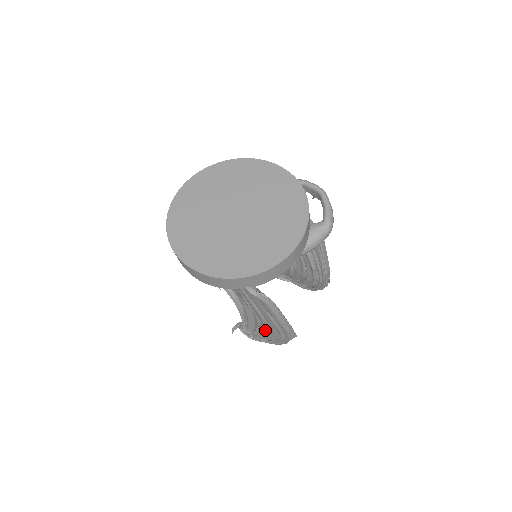
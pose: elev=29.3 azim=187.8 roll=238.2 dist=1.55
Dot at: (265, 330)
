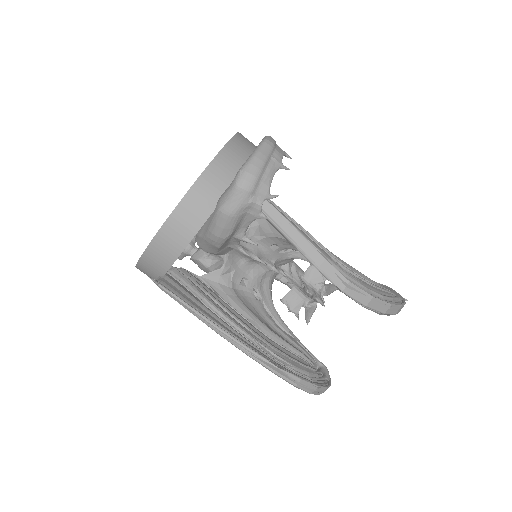
Dot at: occluded
